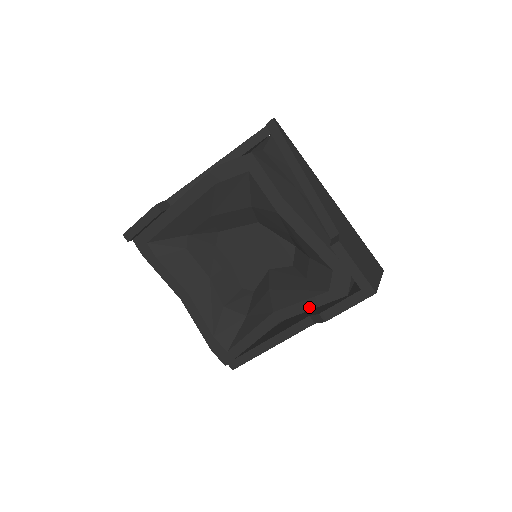
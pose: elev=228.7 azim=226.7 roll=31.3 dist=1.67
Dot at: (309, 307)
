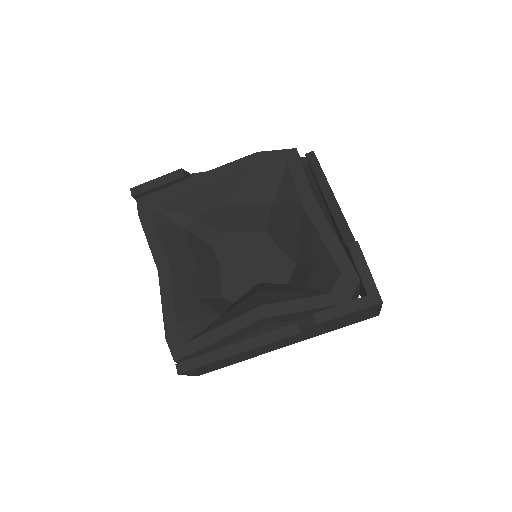
Dot at: (302, 307)
